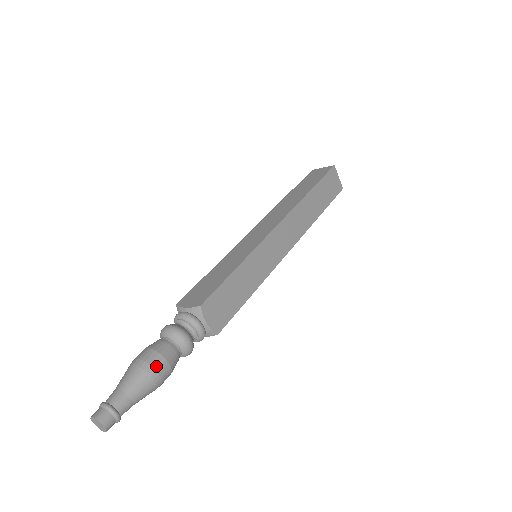
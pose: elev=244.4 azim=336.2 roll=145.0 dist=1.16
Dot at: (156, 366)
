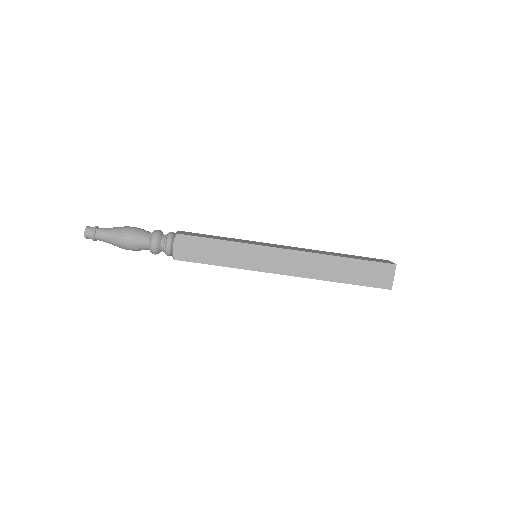
Dot at: (127, 234)
